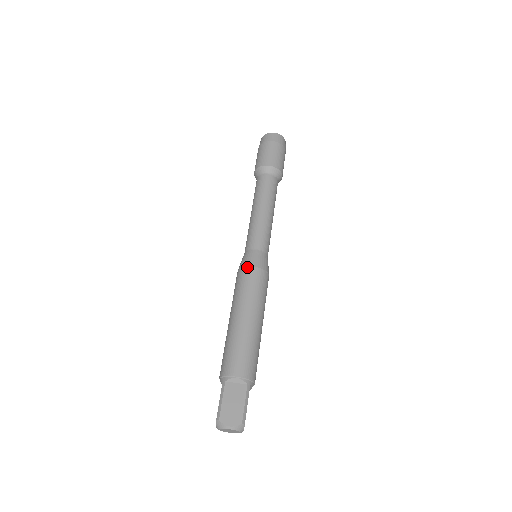
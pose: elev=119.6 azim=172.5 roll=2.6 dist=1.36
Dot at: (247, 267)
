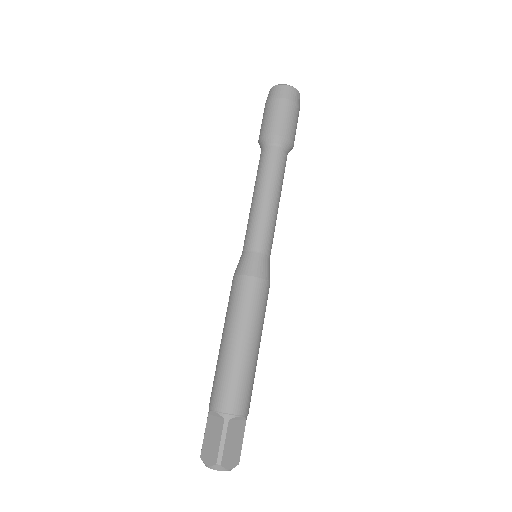
Dot at: (234, 276)
